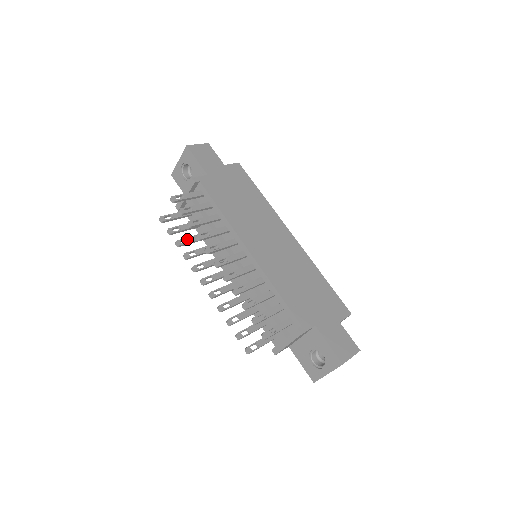
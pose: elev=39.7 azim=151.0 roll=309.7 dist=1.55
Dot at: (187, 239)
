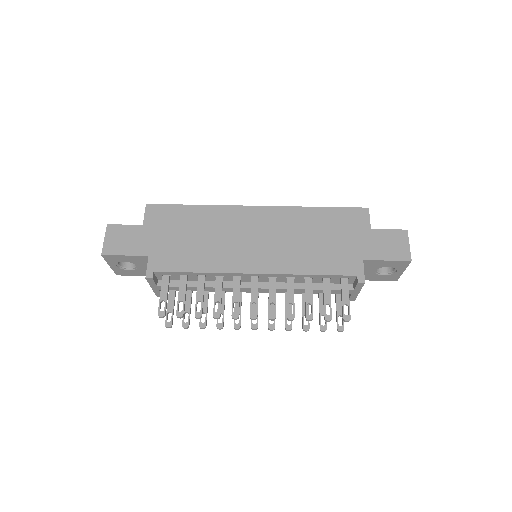
Dot at: occluded
